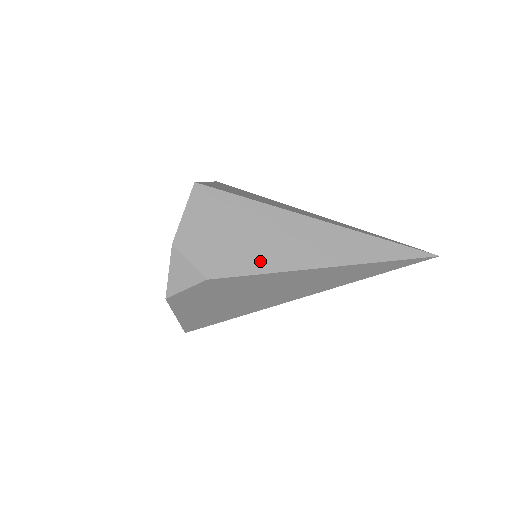
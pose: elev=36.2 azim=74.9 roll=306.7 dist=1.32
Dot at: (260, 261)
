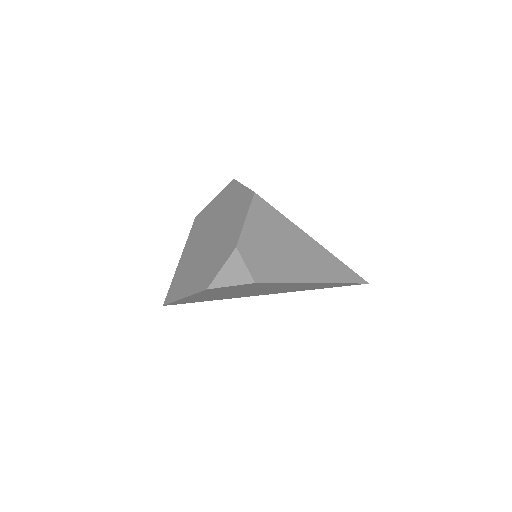
Dot at: (286, 272)
